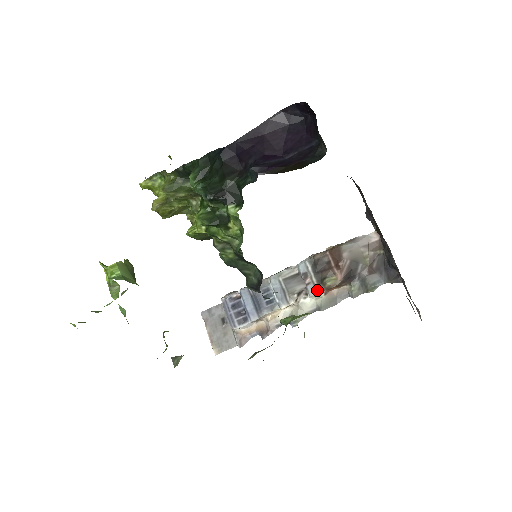
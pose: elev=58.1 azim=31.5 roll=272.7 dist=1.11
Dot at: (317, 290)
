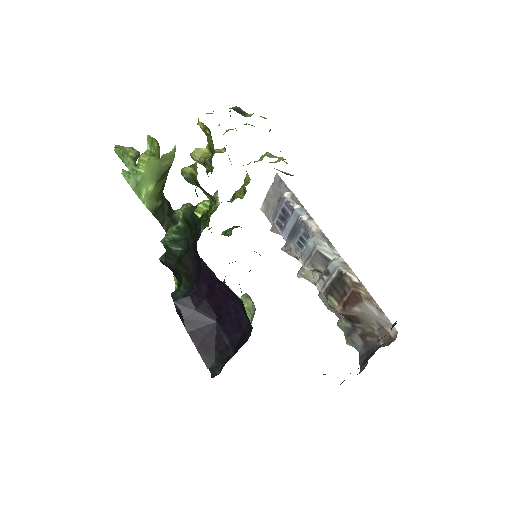
Dot at: (322, 290)
